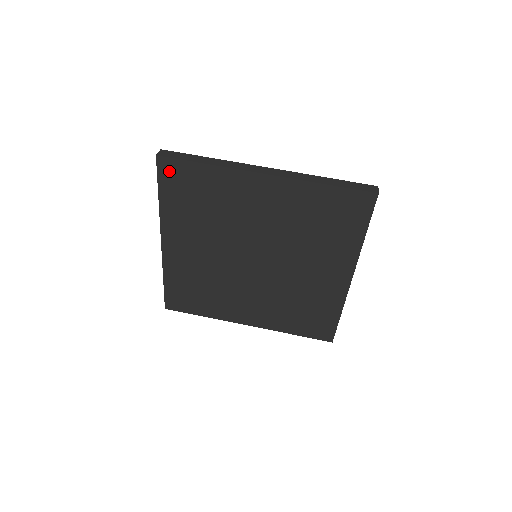
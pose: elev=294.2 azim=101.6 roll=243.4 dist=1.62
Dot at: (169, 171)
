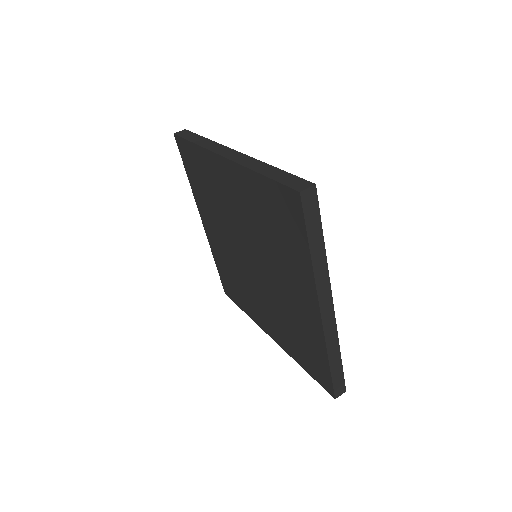
Dot at: (183, 150)
